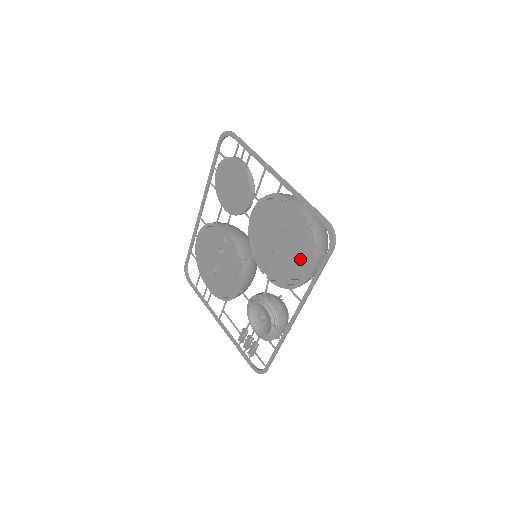
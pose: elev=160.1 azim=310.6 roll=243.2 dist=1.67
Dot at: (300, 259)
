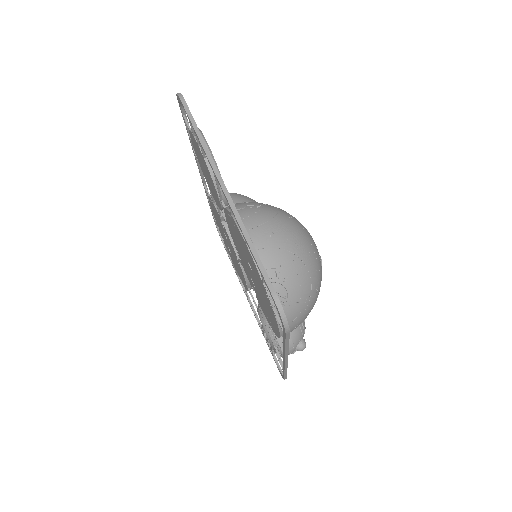
Dot at: (268, 310)
